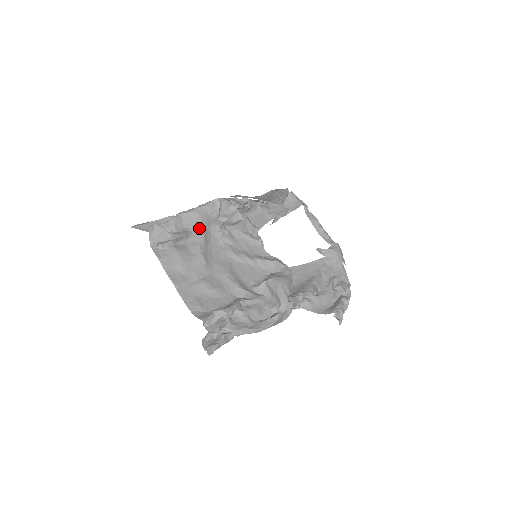
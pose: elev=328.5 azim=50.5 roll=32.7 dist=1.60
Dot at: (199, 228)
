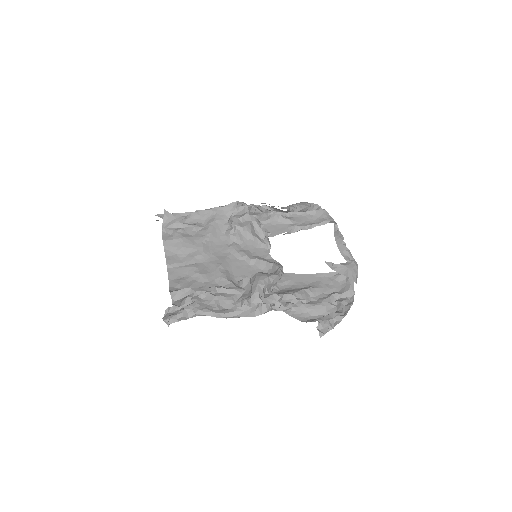
Dot at: (211, 224)
